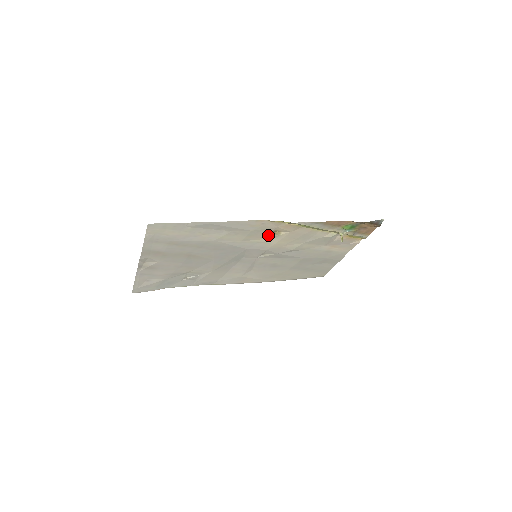
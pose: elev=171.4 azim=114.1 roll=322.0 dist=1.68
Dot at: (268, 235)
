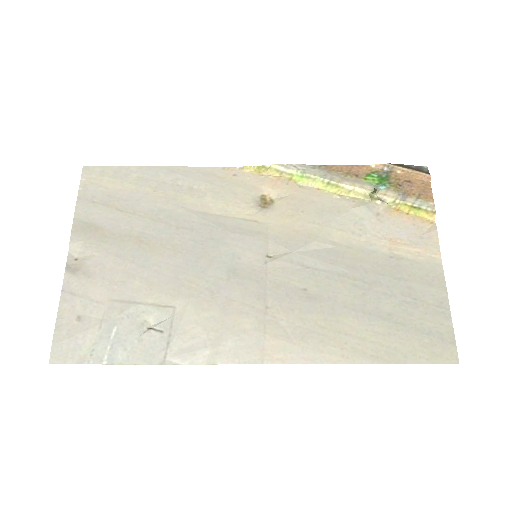
Dot at: (256, 206)
